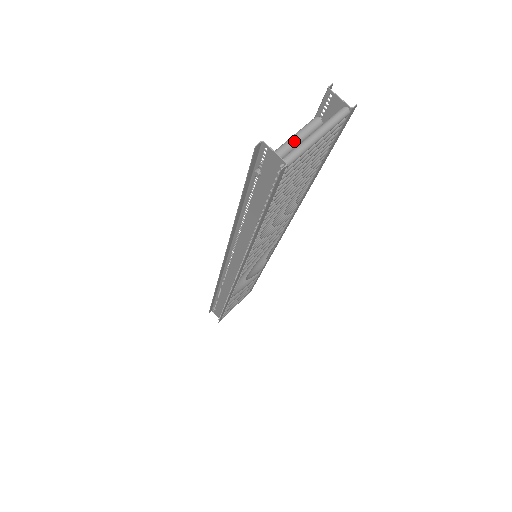
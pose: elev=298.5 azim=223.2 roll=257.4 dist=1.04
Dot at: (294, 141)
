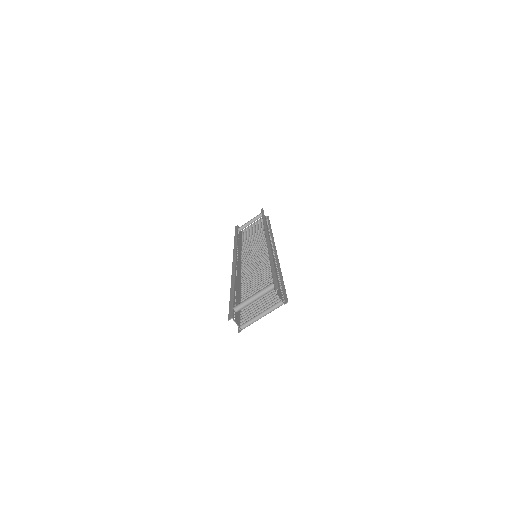
Dot at: (256, 298)
